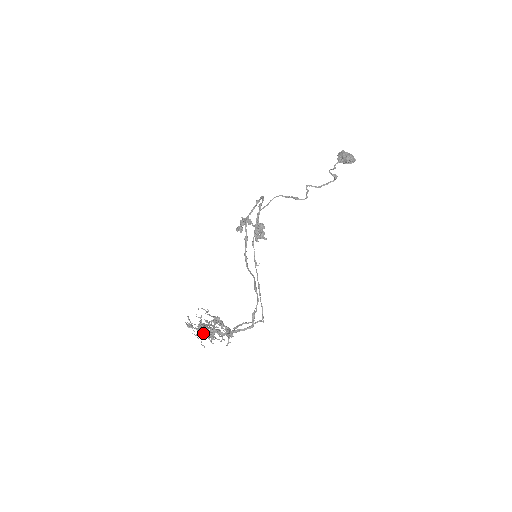
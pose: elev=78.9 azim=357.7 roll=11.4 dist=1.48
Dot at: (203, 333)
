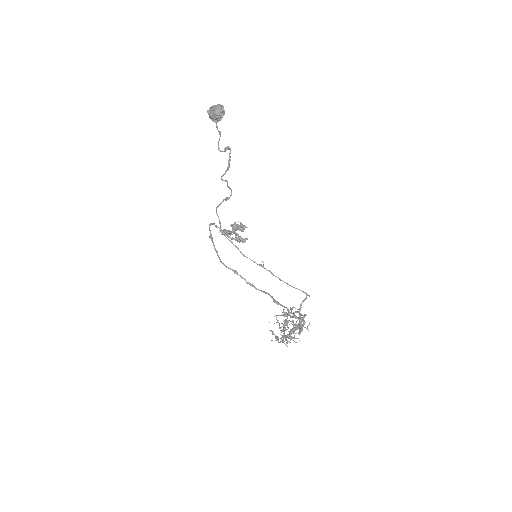
Dot at: occluded
